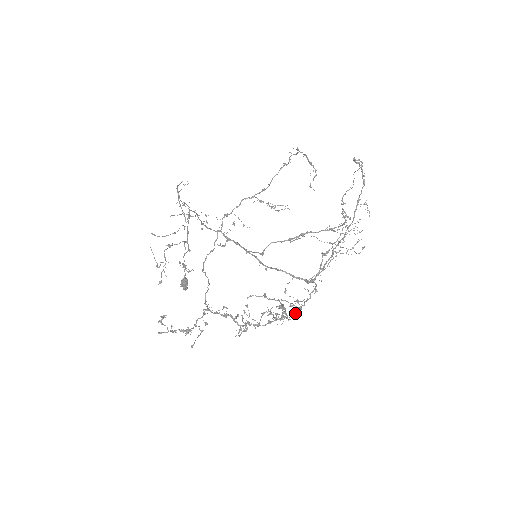
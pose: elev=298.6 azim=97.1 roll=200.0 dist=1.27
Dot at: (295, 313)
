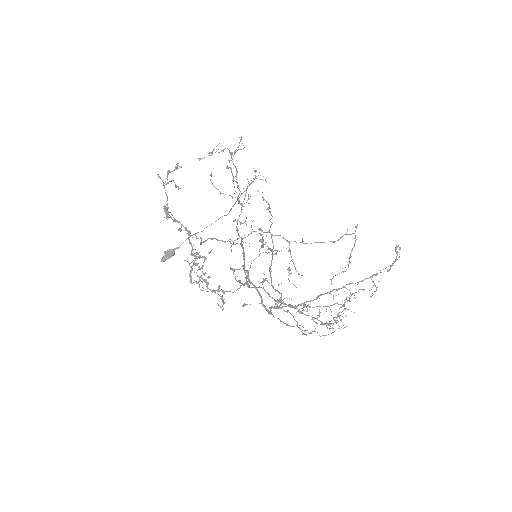
Dot at: (269, 252)
